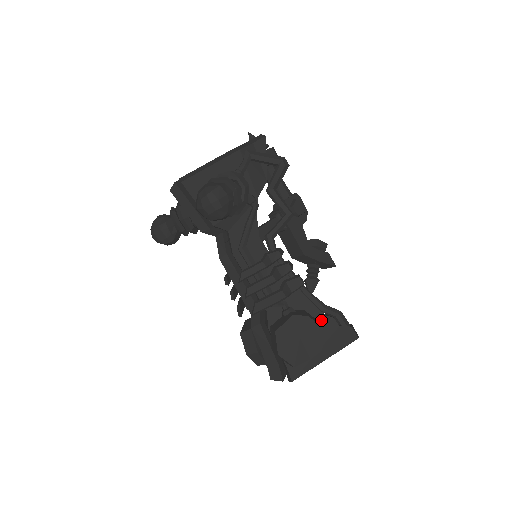
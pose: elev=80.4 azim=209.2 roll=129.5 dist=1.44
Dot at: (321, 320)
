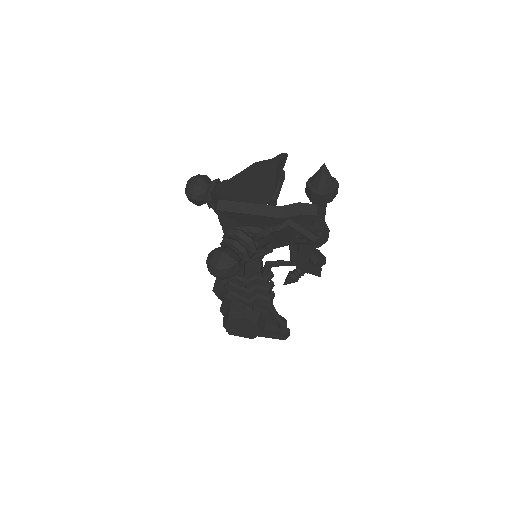
Dot at: (268, 322)
